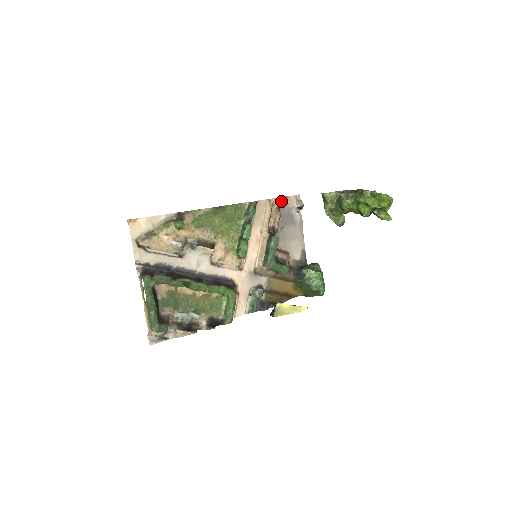
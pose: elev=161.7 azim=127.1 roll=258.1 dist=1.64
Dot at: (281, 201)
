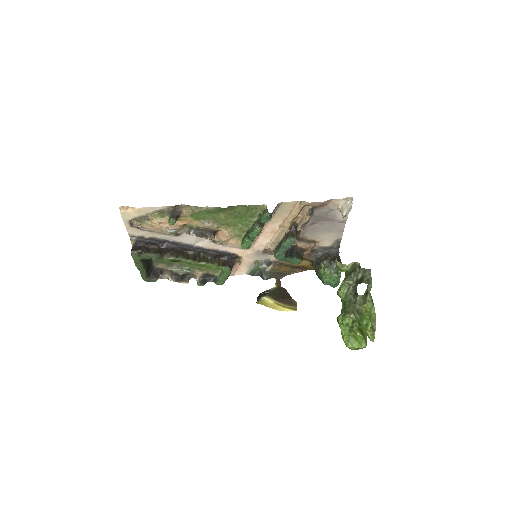
Dot at: (318, 204)
